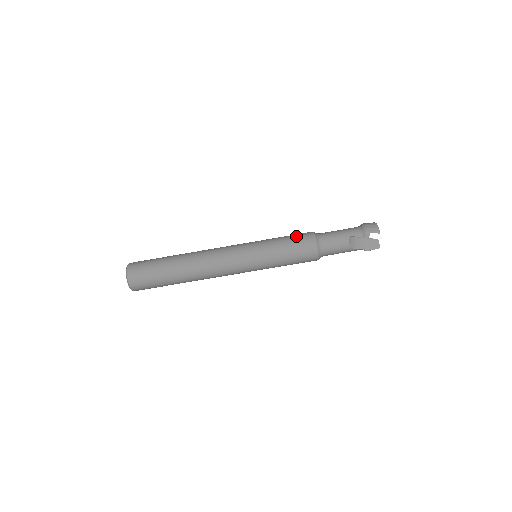
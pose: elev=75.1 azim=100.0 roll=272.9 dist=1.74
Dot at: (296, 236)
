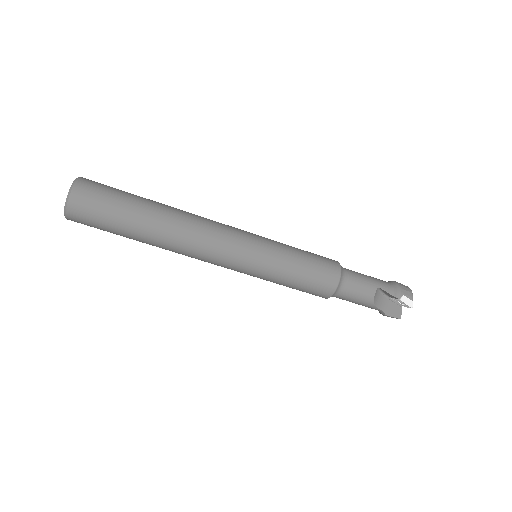
Dot at: (318, 256)
